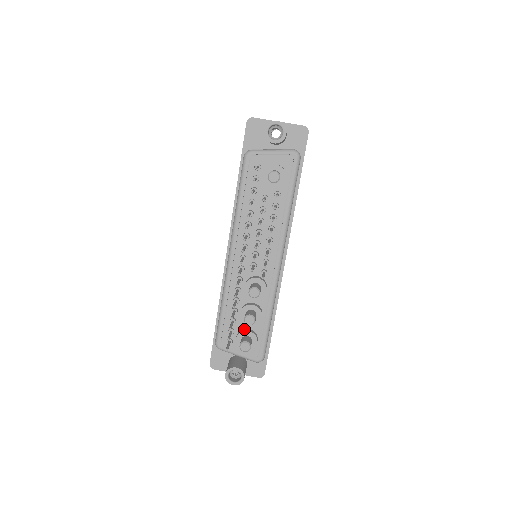
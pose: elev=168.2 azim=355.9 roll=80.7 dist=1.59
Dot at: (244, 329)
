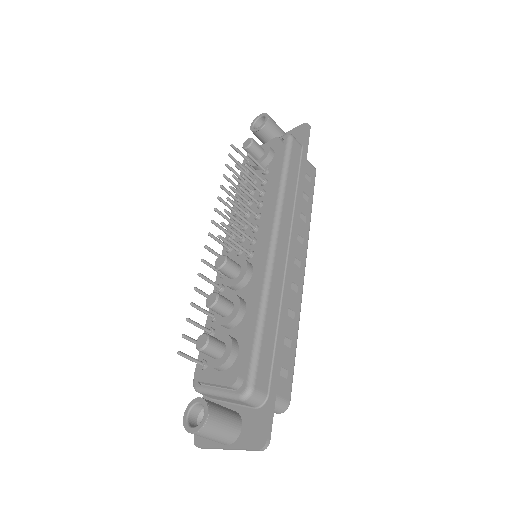
Dot at: occluded
